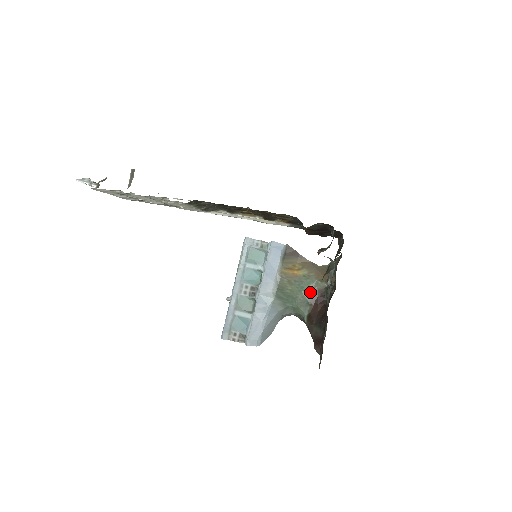
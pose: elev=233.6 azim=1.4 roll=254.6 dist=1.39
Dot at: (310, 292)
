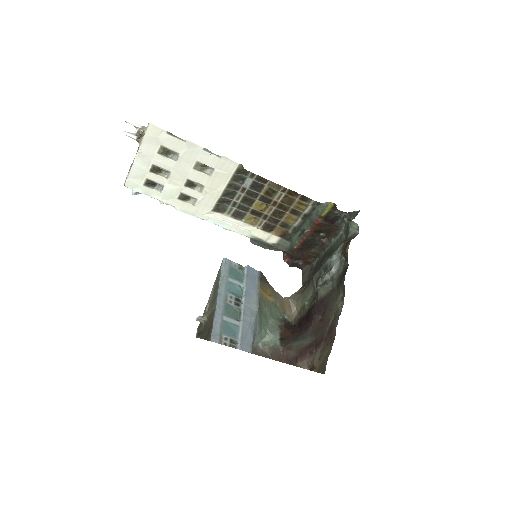
Dot at: (278, 319)
